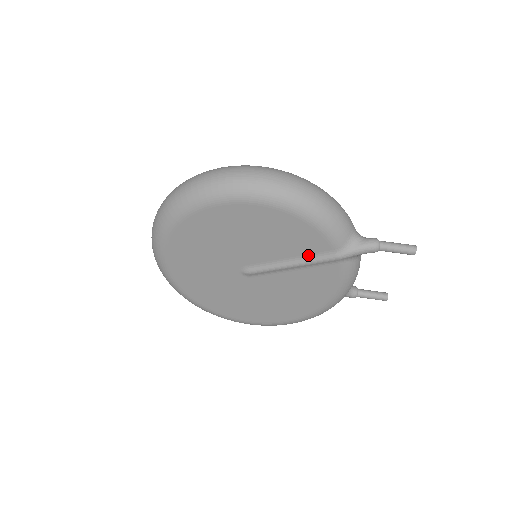
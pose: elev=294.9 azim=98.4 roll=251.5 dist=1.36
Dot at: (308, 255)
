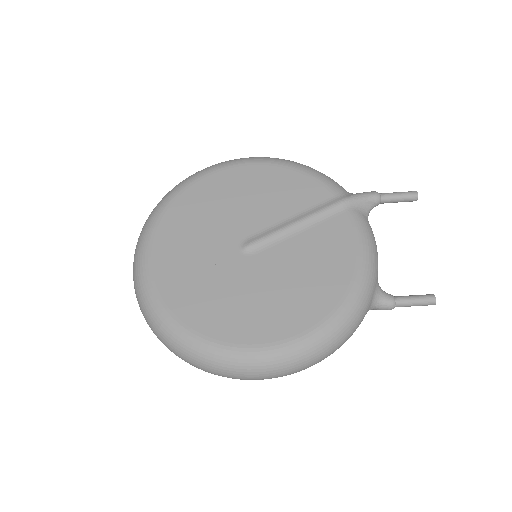
Dot at: occluded
